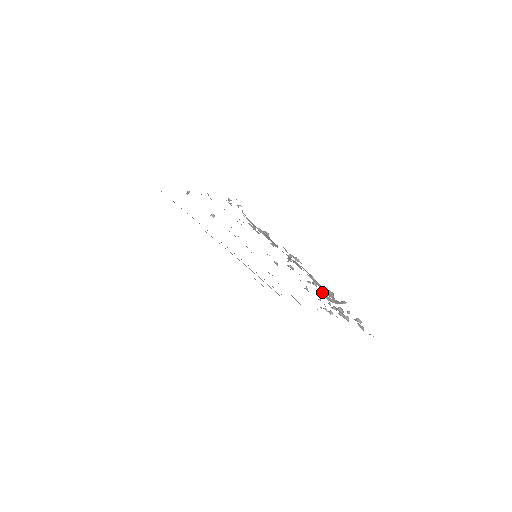
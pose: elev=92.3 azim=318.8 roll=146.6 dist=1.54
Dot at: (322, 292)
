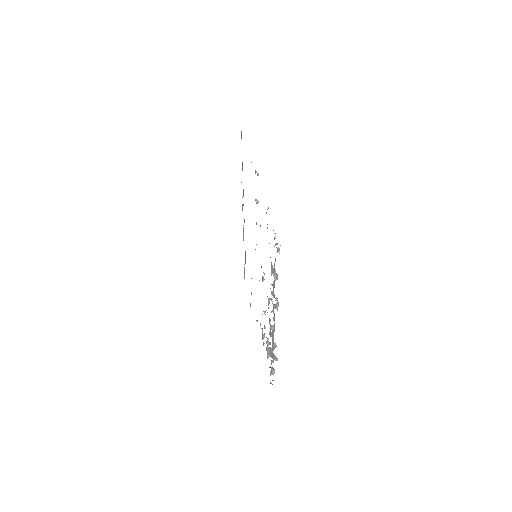
Dot at: (271, 334)
